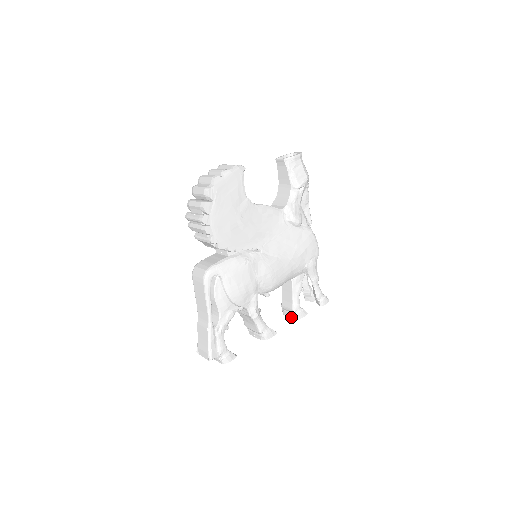
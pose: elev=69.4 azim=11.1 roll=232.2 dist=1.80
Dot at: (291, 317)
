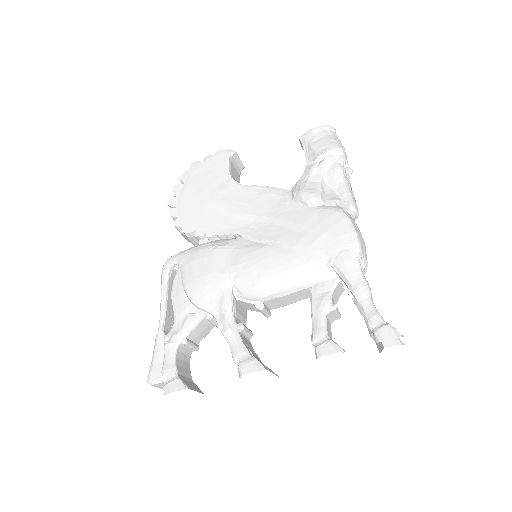
Dot at: occluded
